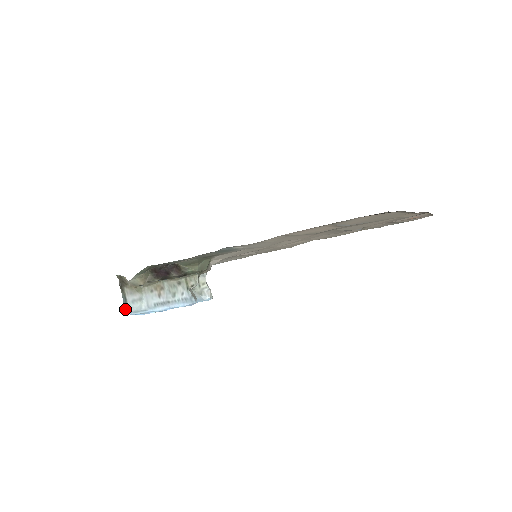
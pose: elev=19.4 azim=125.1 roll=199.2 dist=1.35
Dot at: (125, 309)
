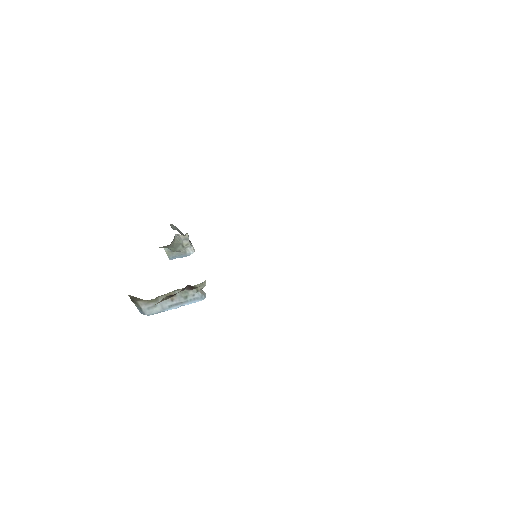
Dot at: (141, 313)
